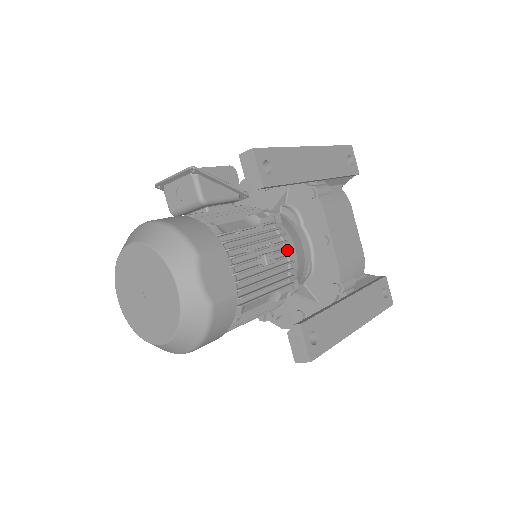
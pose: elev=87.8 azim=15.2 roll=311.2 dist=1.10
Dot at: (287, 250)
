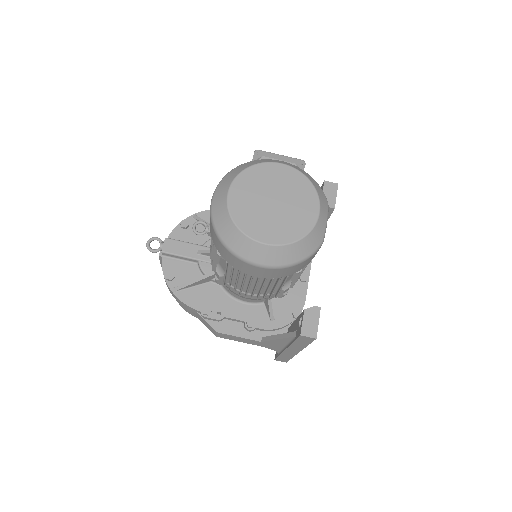
Dot at: occluded
